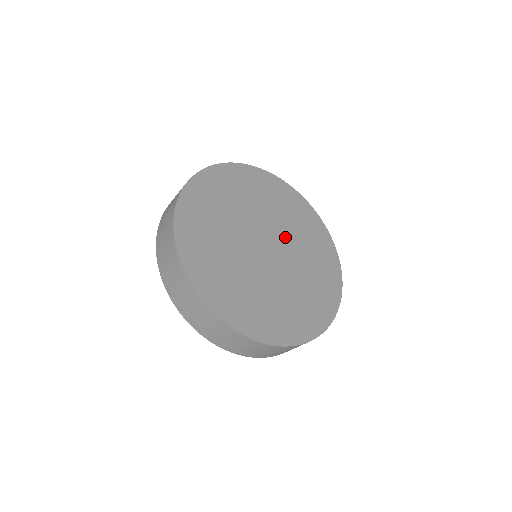
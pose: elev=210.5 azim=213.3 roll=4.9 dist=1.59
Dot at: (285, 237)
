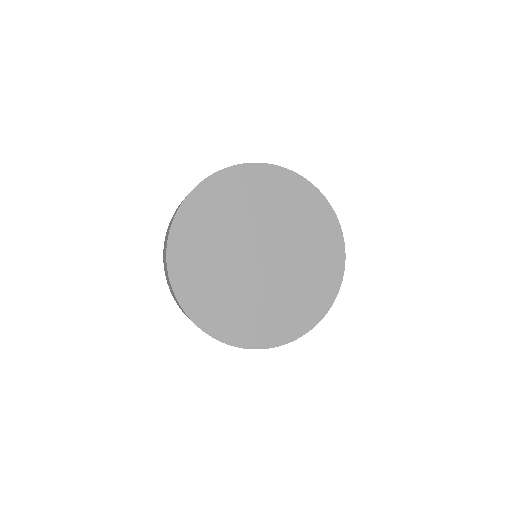
Dot at: (285, 241)
